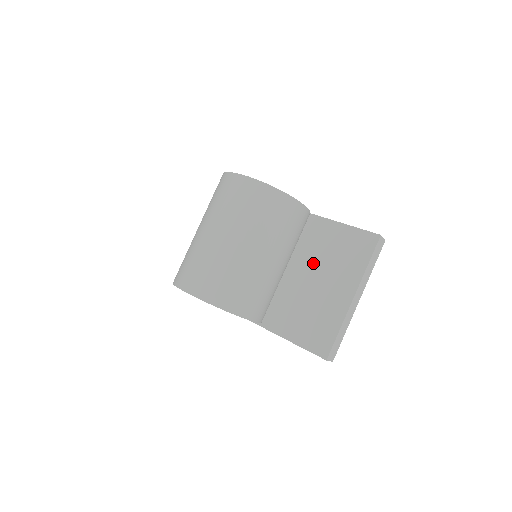
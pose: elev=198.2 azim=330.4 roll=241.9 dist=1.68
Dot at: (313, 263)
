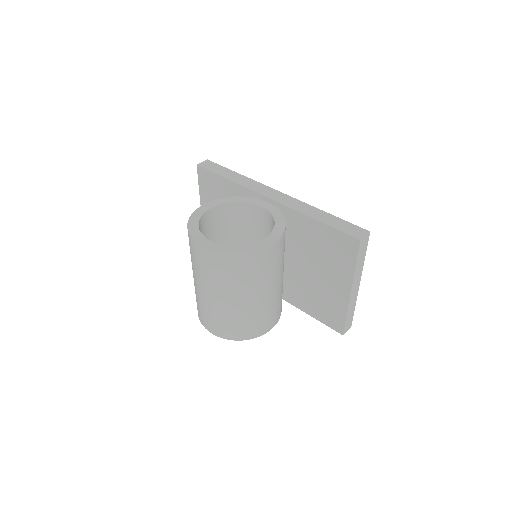
Dot at: (308, 257)
